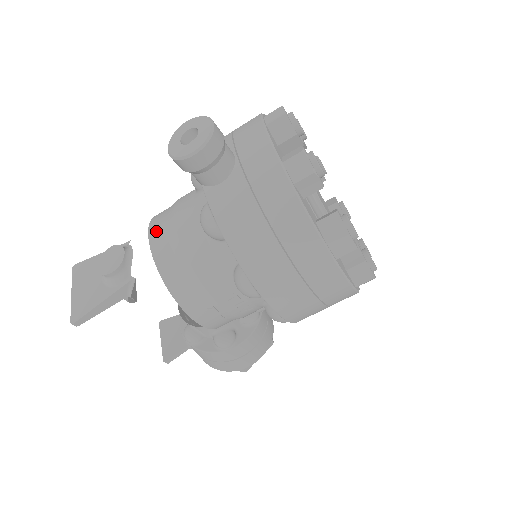
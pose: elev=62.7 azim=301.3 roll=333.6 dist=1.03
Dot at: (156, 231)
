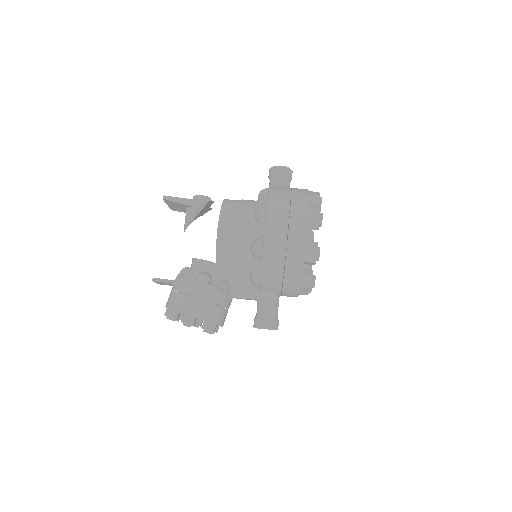
Dot at: occluded
